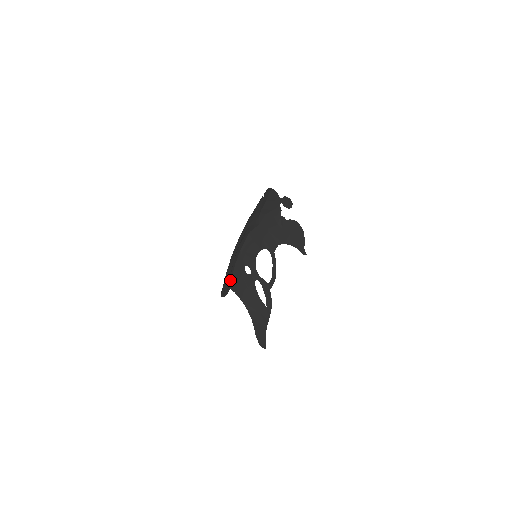
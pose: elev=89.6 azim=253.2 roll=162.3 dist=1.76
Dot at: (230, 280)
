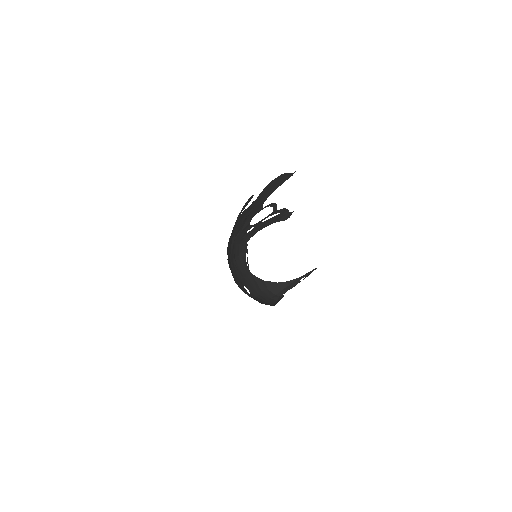
Dot at: (243, 246)
